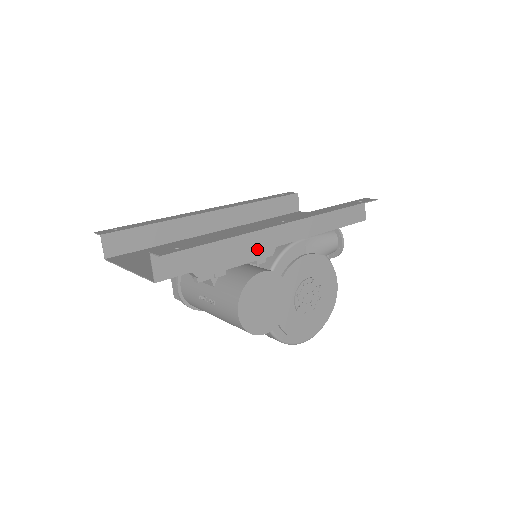
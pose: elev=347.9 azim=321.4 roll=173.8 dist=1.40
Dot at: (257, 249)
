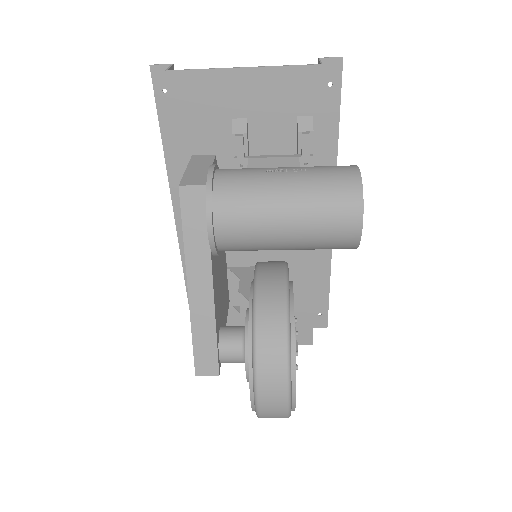
Dot at: occluded
